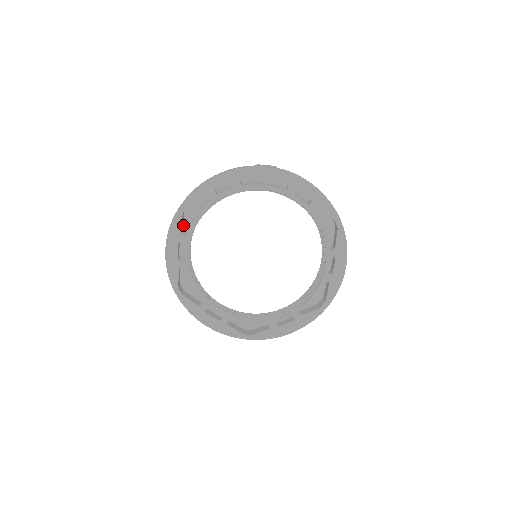
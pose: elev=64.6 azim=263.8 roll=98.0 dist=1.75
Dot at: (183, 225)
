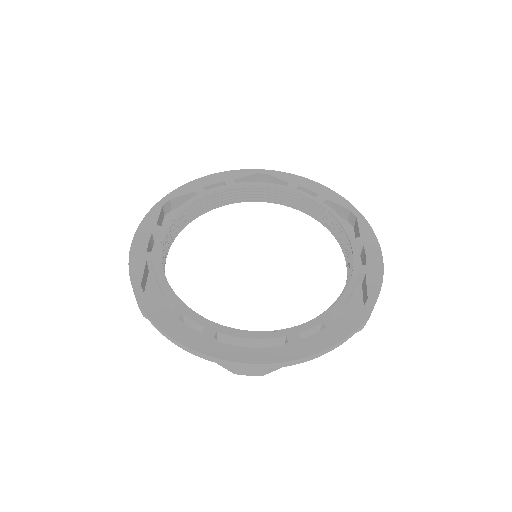
Dot at: occluded
